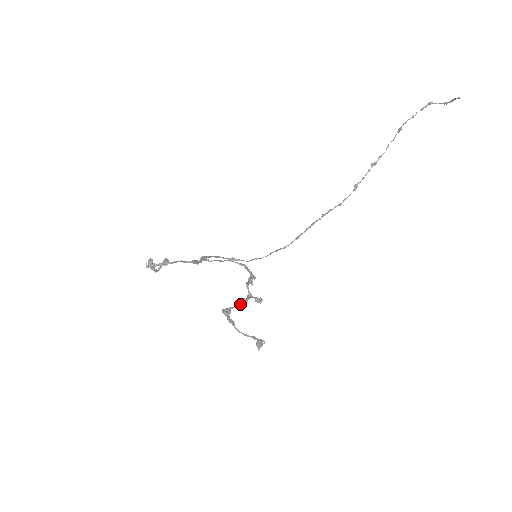
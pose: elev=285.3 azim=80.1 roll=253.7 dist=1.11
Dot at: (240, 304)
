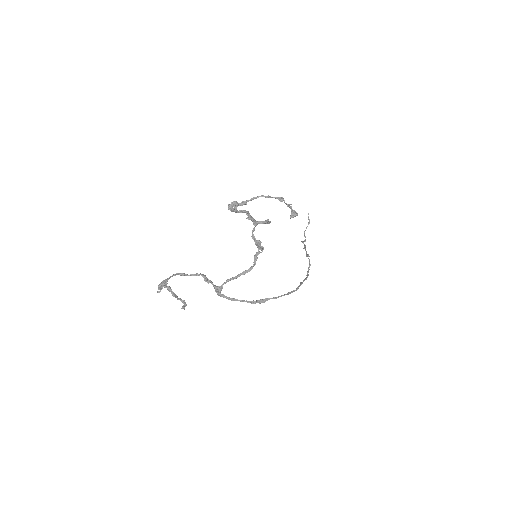
Dot at: (244, 211)
